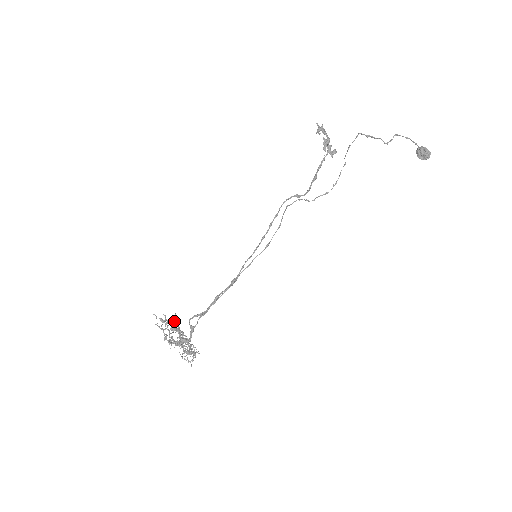
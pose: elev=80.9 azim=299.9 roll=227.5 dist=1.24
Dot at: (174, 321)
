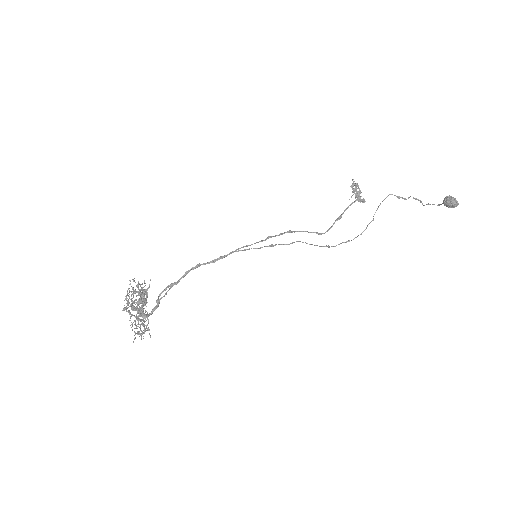
Dot at: (145, 290)
